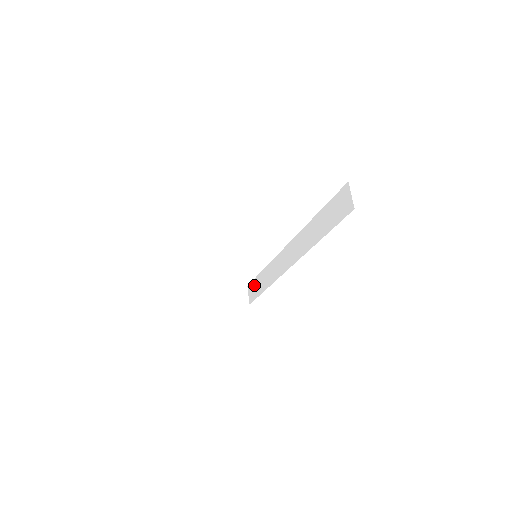
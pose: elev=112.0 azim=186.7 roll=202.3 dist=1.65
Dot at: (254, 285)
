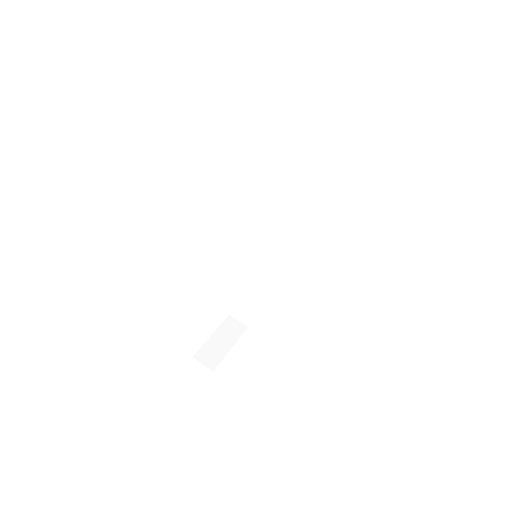
Dot at: (240, 305)
